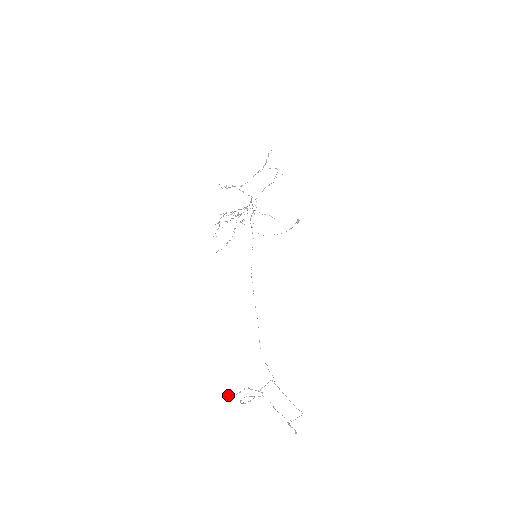
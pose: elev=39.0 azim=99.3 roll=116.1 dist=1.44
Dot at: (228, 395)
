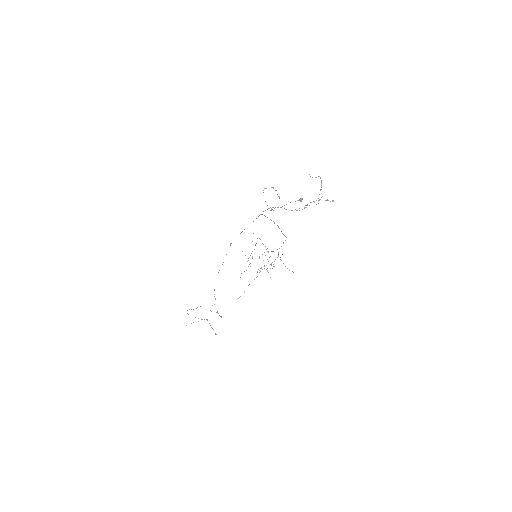
Dot at: (186, 325)
